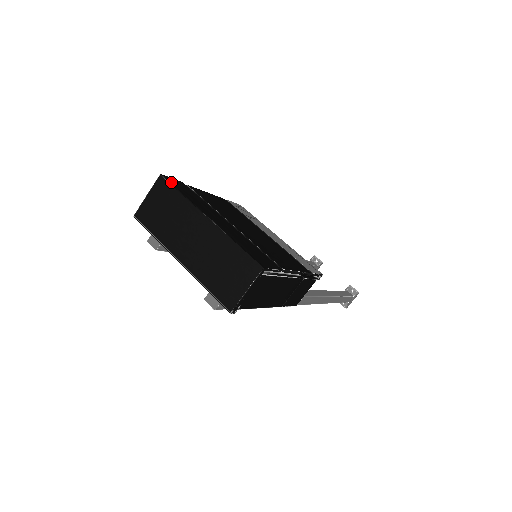
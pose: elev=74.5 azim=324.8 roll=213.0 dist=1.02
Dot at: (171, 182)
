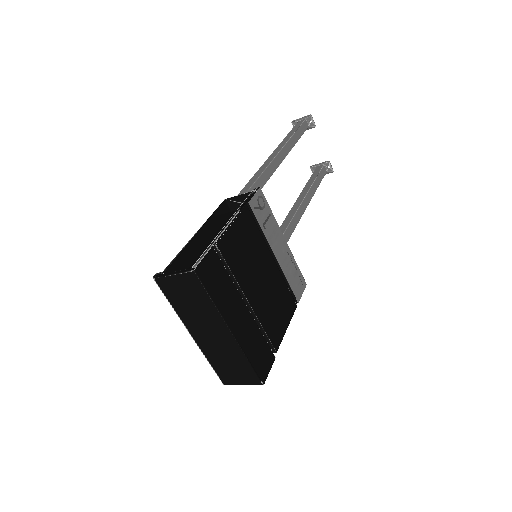
Dot at: (204, 280)
